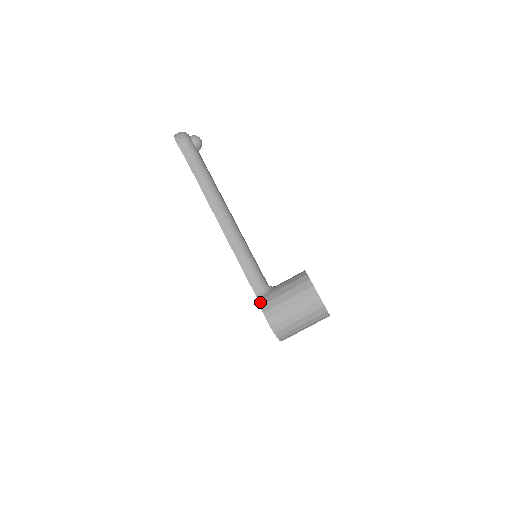
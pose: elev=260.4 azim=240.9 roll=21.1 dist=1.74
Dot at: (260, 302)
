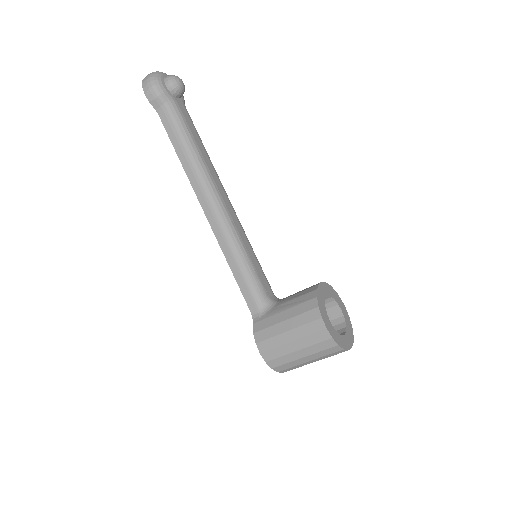
Dot at: (254, 327)
